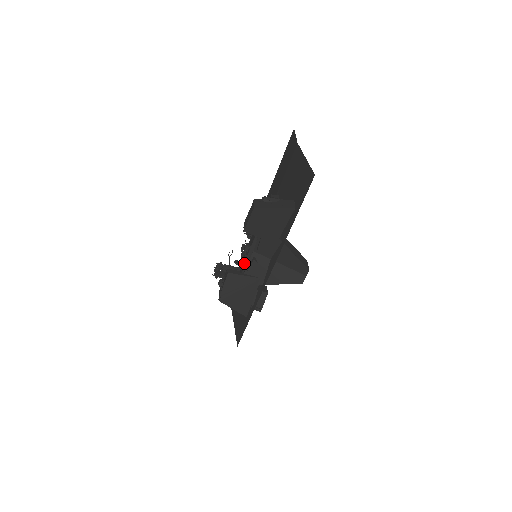
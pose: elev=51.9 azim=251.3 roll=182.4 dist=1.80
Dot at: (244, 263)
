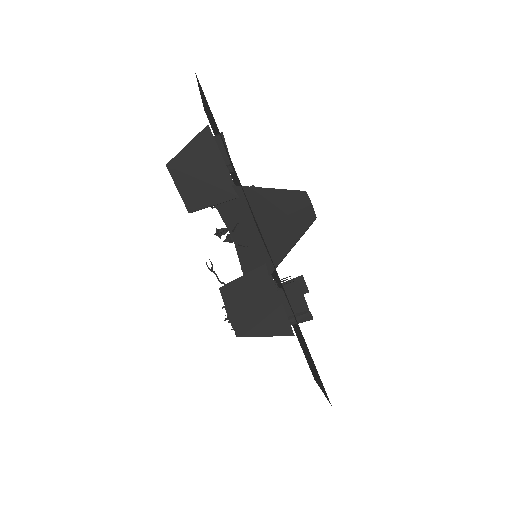
Dot at: occluded
